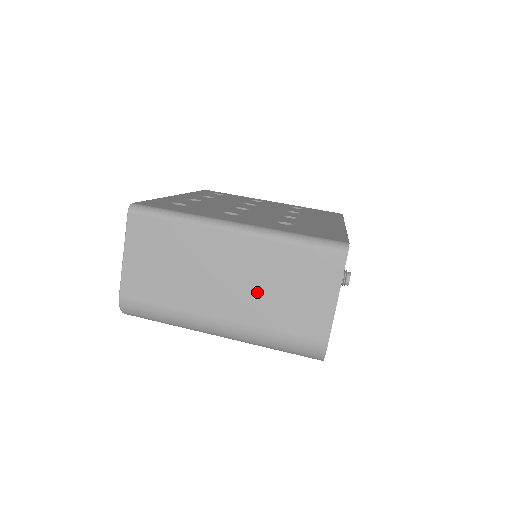
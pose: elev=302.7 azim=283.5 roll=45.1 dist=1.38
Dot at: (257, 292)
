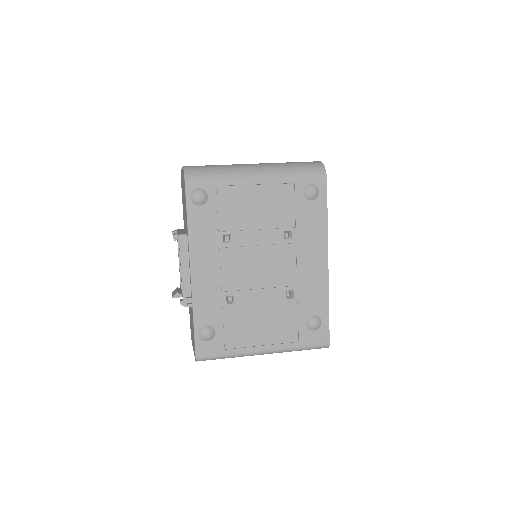
Dot at: occluded
